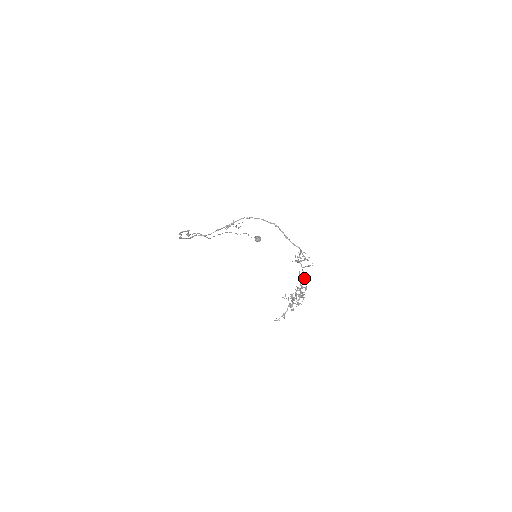
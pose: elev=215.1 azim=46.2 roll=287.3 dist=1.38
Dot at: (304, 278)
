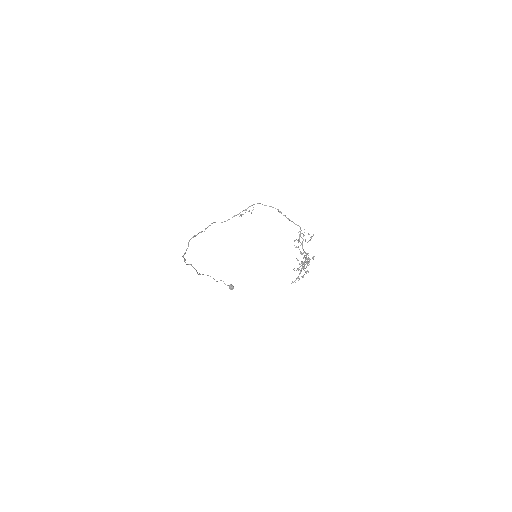
Dot at: (306, 254)
